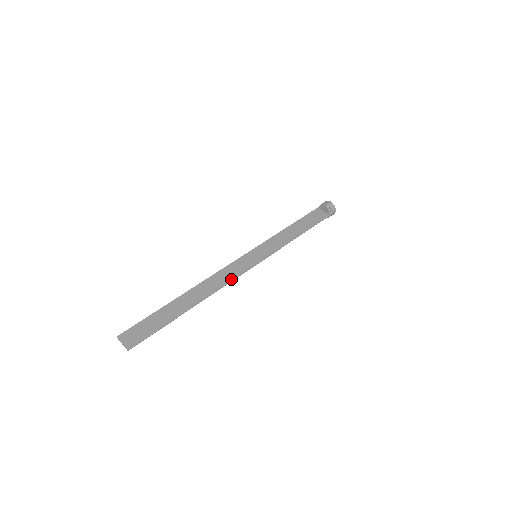
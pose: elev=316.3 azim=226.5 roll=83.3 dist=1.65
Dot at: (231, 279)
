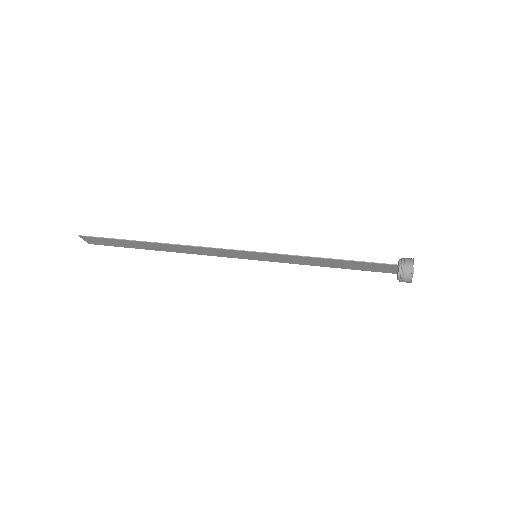
Dot at: (206, 248)
